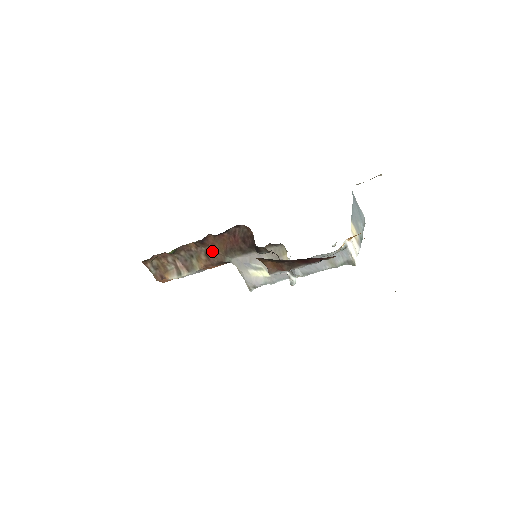
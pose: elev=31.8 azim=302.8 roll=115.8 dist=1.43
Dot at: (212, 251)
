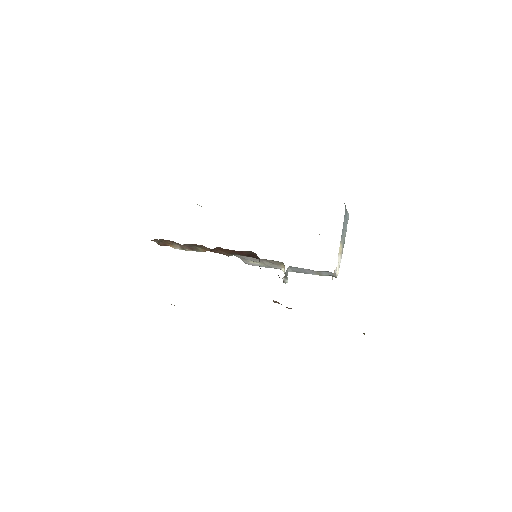
Dot at: (218, 250)
